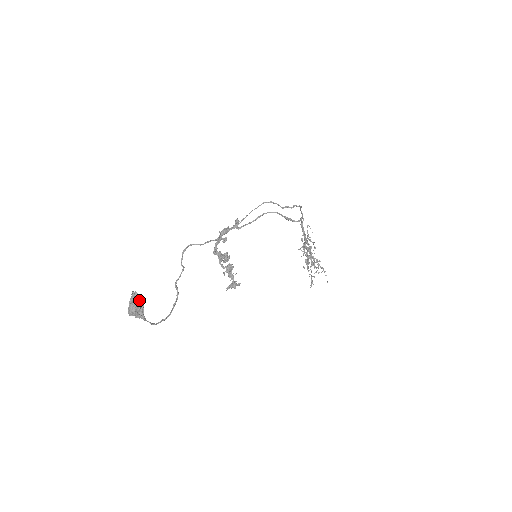
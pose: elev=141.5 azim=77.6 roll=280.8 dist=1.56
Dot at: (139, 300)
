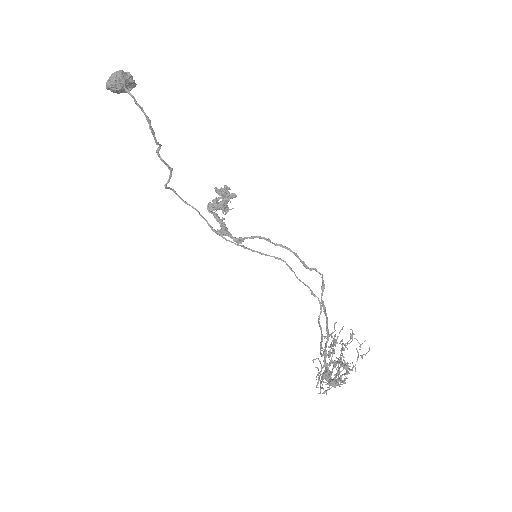
Dot at: (131, 84)
